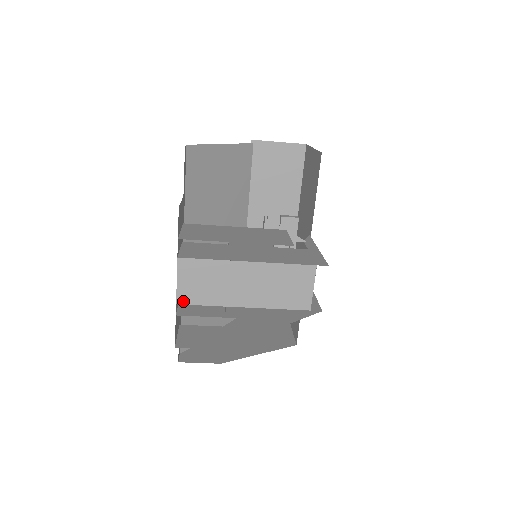
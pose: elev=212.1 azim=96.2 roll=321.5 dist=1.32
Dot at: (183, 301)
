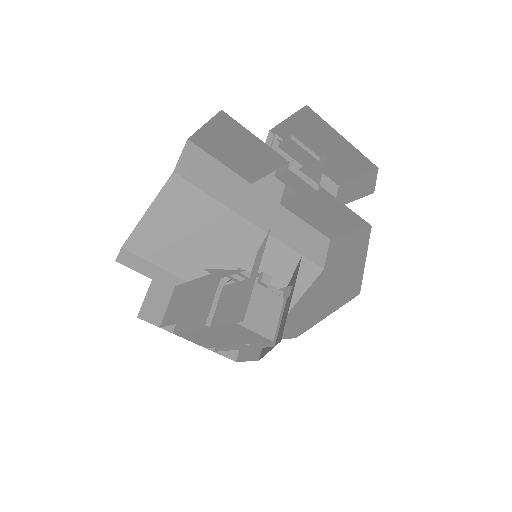
Dot at: (206, 347)
